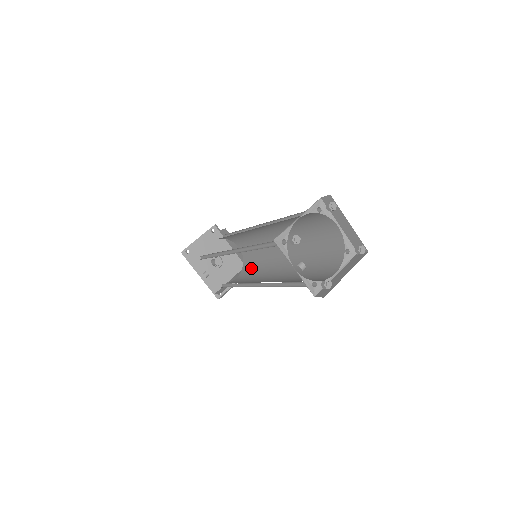
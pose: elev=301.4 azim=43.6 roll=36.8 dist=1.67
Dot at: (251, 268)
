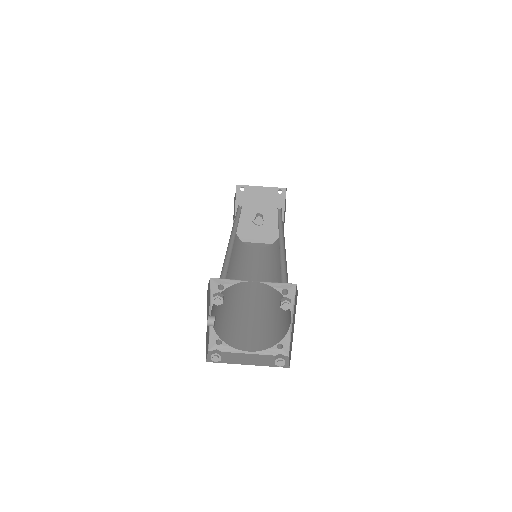
Dot at: (269, 254)
